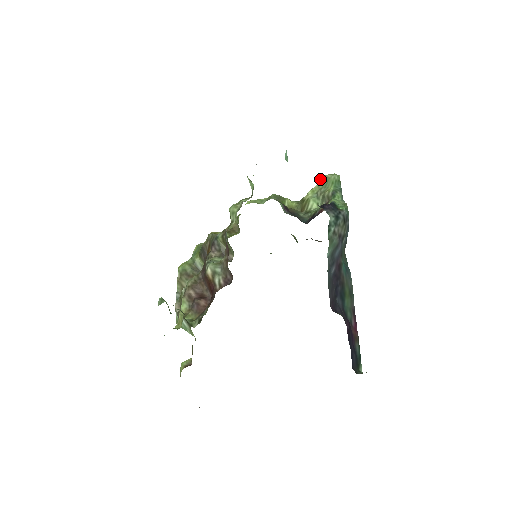
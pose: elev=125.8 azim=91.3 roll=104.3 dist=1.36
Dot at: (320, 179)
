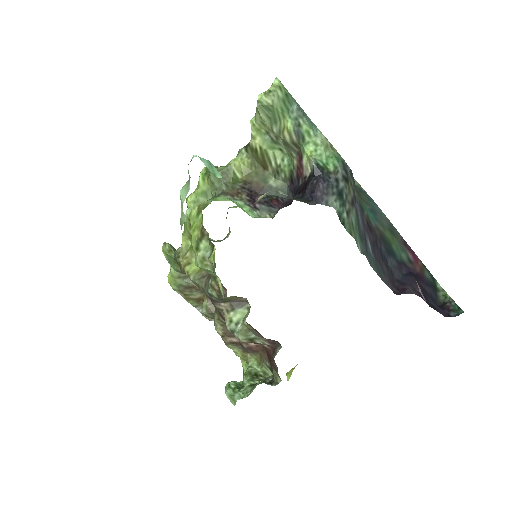
Dot at: (258, 113)
